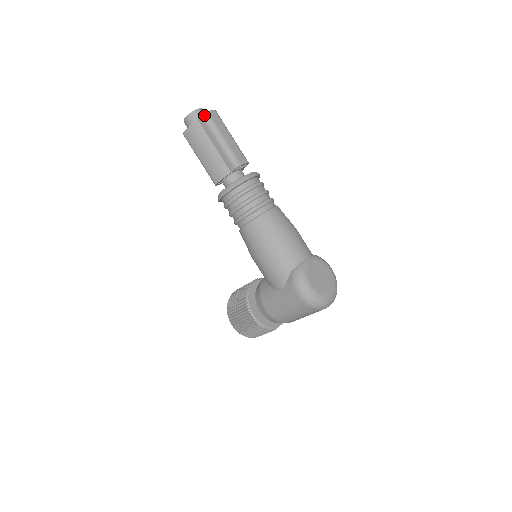
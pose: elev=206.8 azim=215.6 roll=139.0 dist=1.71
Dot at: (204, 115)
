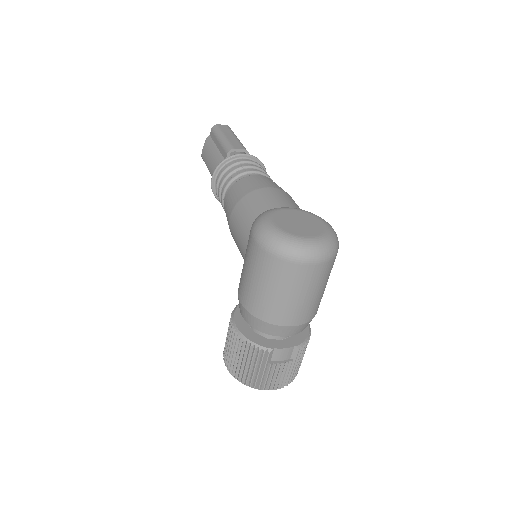
Dot at: (213, 127)
